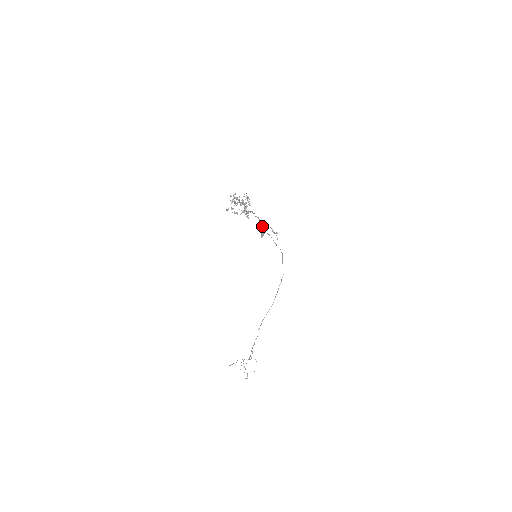
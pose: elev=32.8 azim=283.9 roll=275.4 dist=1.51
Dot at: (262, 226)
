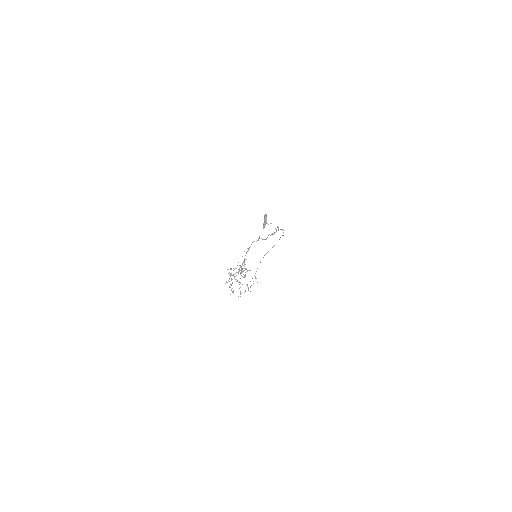
Dot at: (264, 216)
